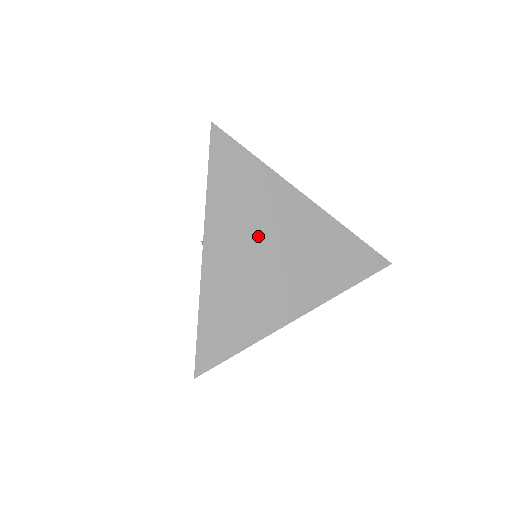
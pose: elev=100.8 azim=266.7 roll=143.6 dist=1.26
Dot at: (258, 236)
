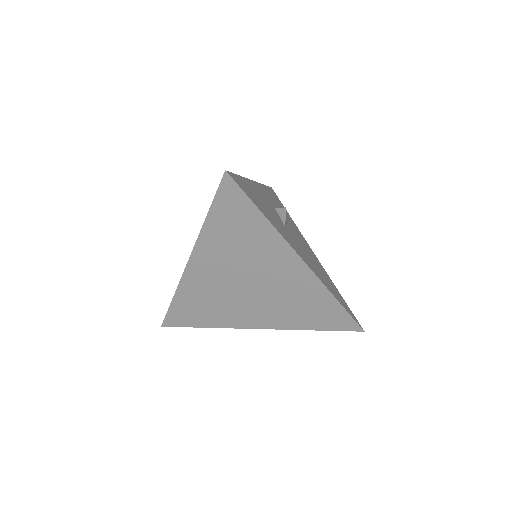
Dot at: (240, 271)
